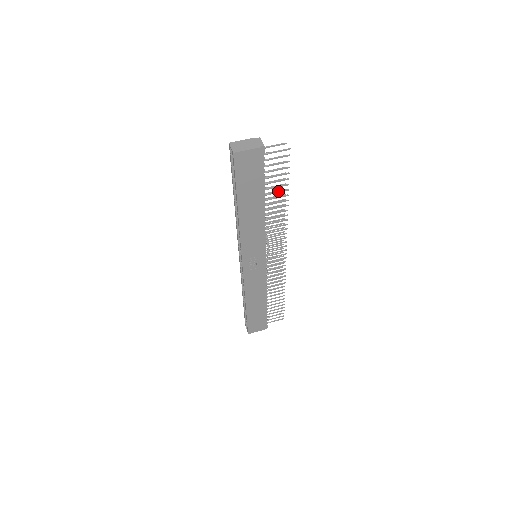
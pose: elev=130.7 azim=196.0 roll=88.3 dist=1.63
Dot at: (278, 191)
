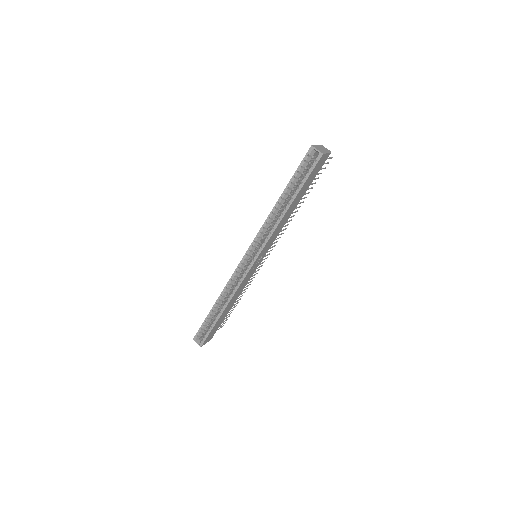
Dot at: (306, 193)
